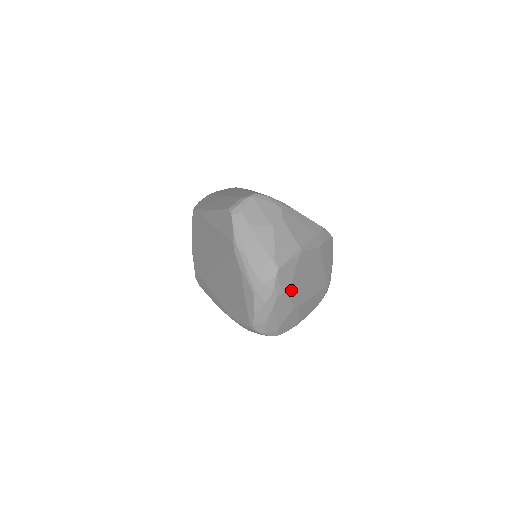
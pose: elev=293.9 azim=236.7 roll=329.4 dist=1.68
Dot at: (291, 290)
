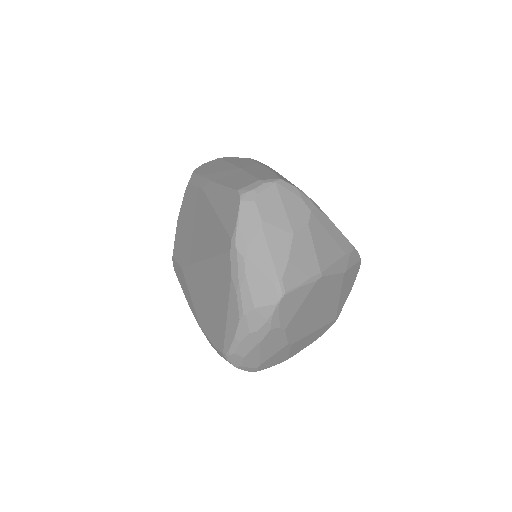
Dot at: (291, 323)
